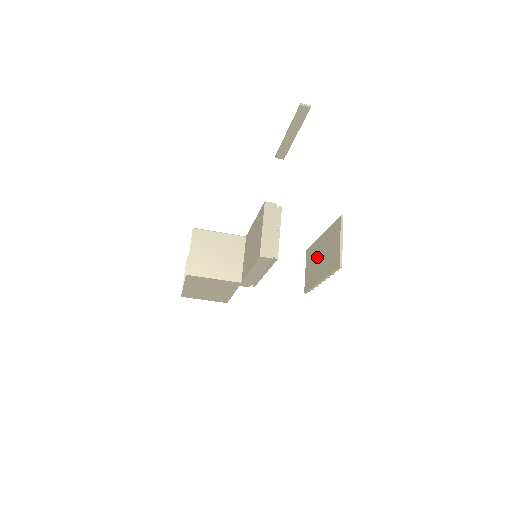
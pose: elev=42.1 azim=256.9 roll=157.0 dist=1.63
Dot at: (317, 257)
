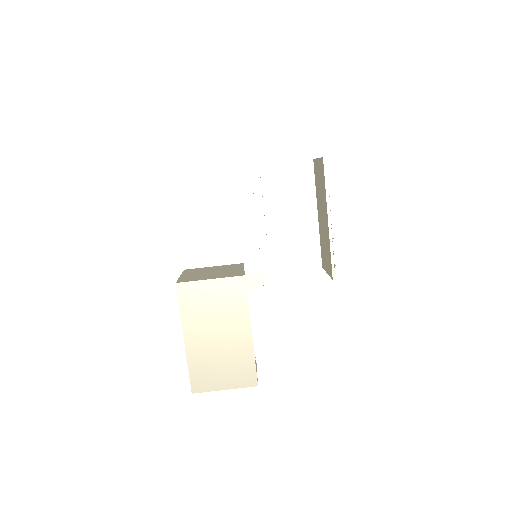
Dot at: (322, 229)
